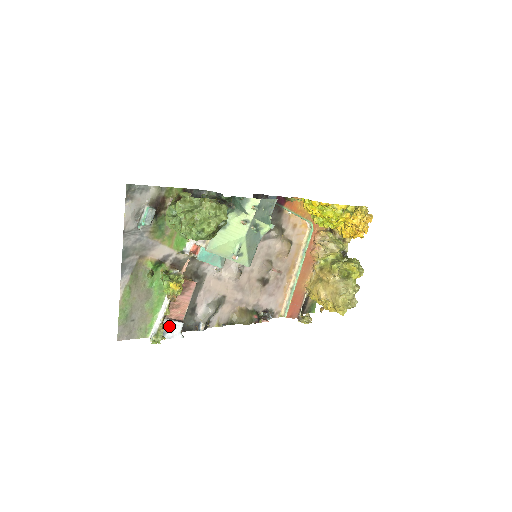
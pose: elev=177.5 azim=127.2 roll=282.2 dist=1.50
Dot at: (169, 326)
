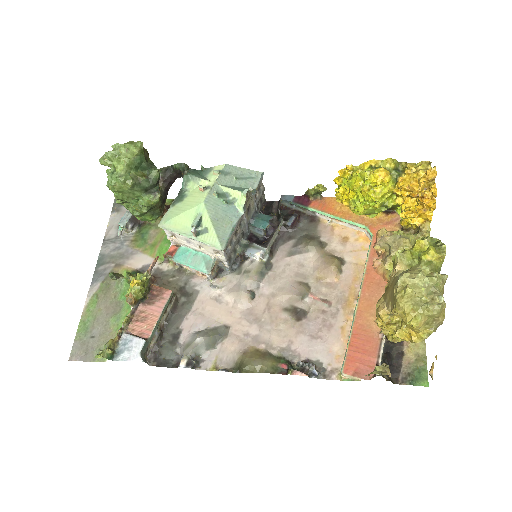
Dot at: (127, 343)
